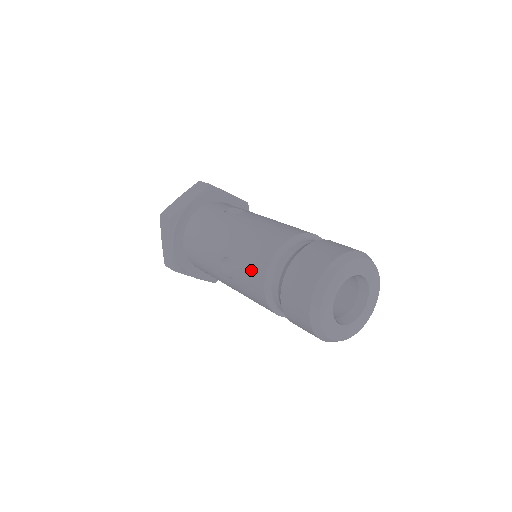
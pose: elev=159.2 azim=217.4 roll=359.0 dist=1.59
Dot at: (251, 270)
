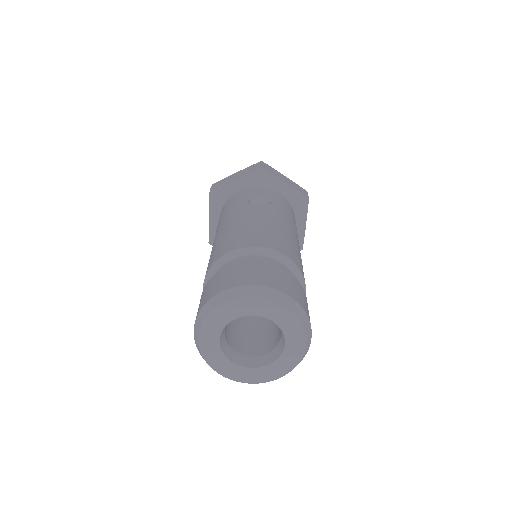
Dot at: occluded
